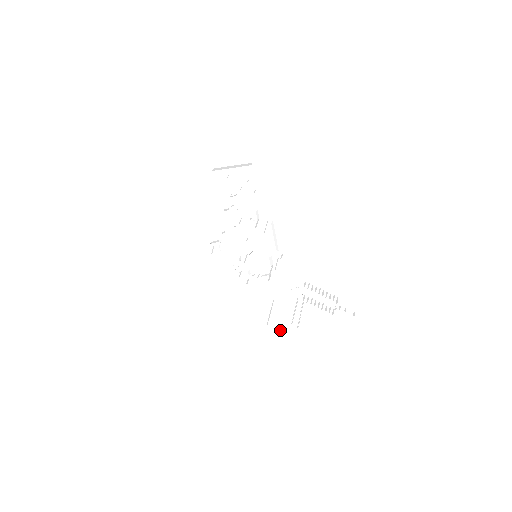
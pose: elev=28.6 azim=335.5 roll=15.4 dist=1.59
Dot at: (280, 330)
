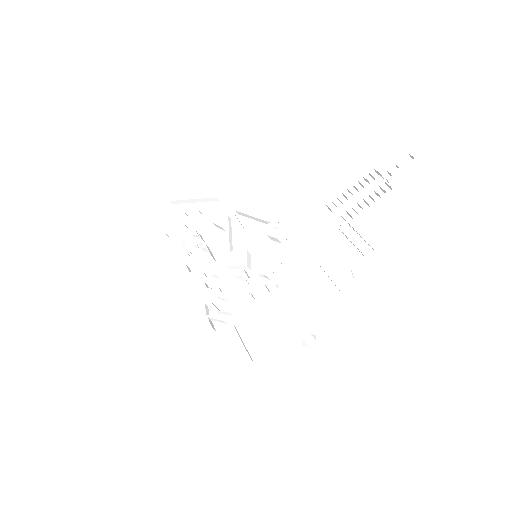
Dot at: (361, 279)
